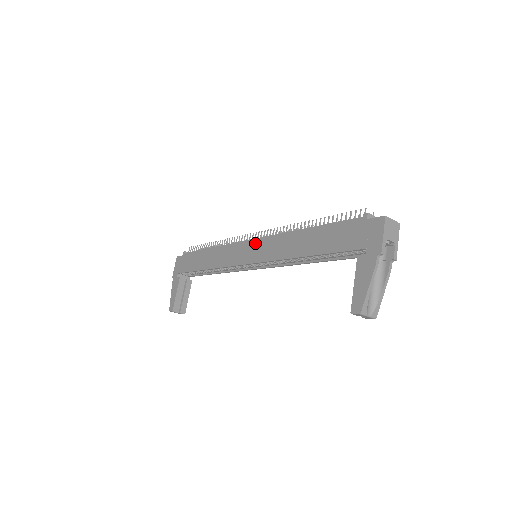
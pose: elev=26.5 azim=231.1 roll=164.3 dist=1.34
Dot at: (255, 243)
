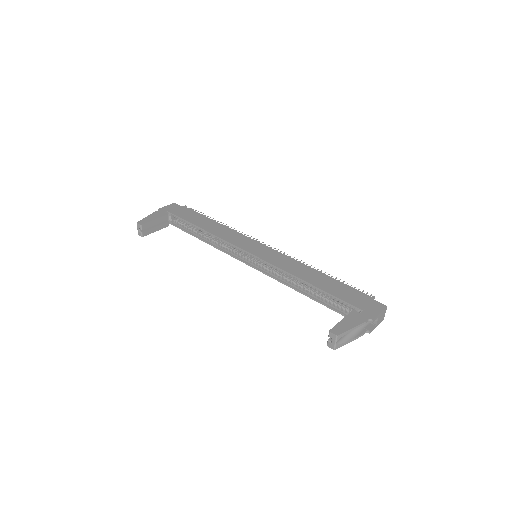
Dot at: (267, 249)
